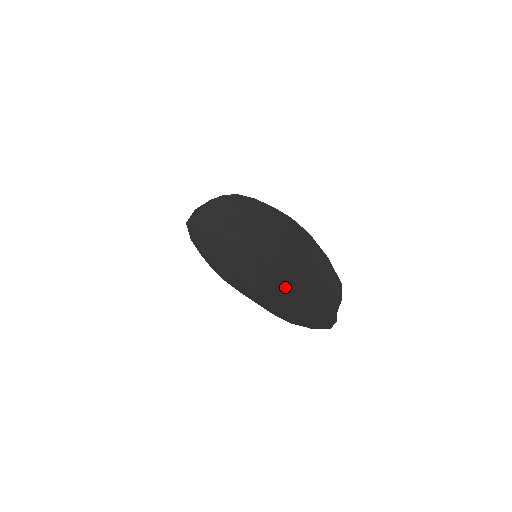
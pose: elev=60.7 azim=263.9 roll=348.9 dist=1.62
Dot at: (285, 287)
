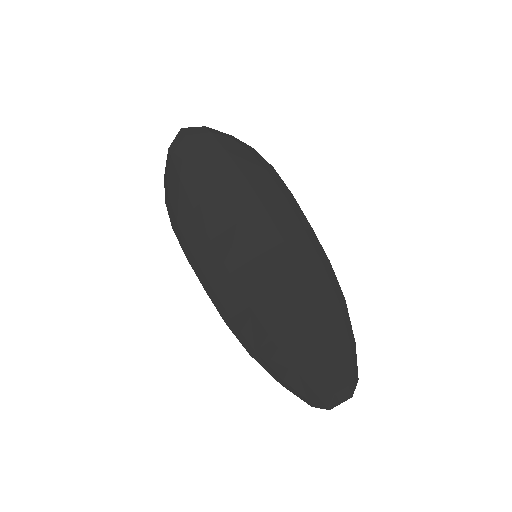
Dot at: (276, 321)
